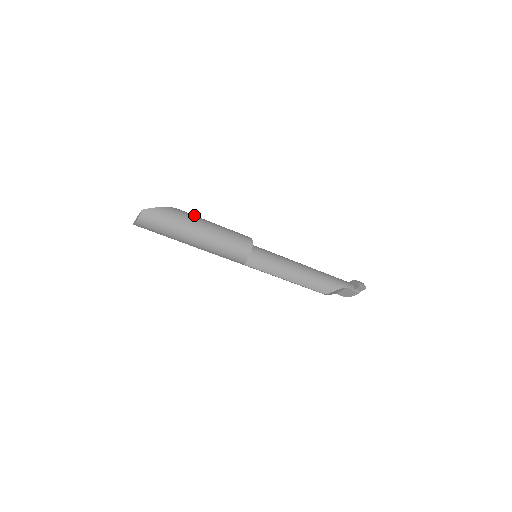
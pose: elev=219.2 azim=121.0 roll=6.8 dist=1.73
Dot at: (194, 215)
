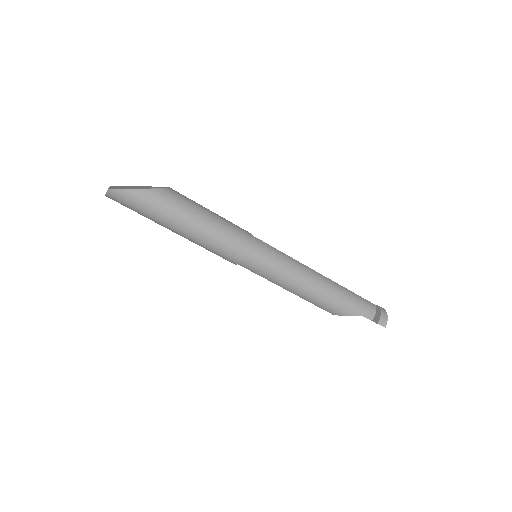
Dot at: (182, 200)
